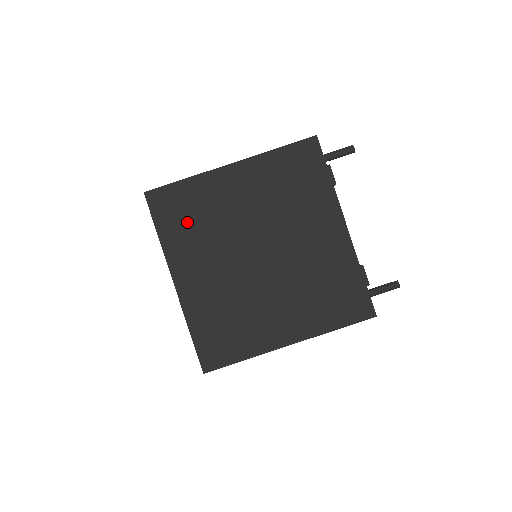
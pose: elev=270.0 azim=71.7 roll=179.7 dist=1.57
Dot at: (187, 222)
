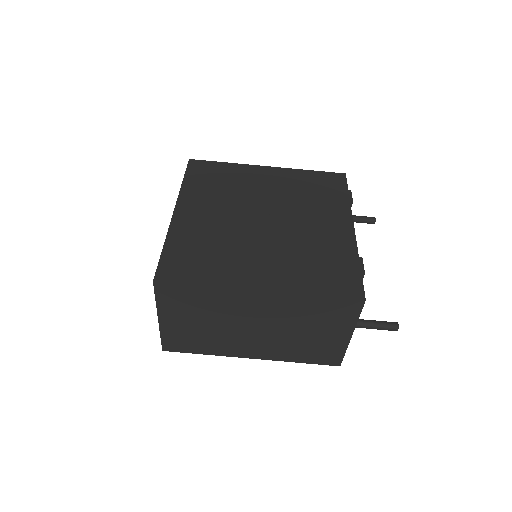
Dot at: (212, 183)
